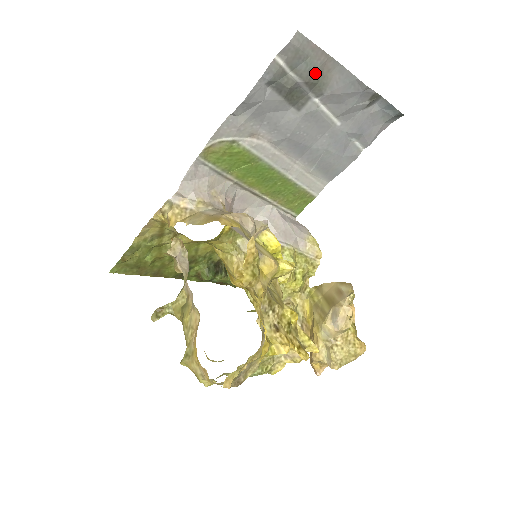
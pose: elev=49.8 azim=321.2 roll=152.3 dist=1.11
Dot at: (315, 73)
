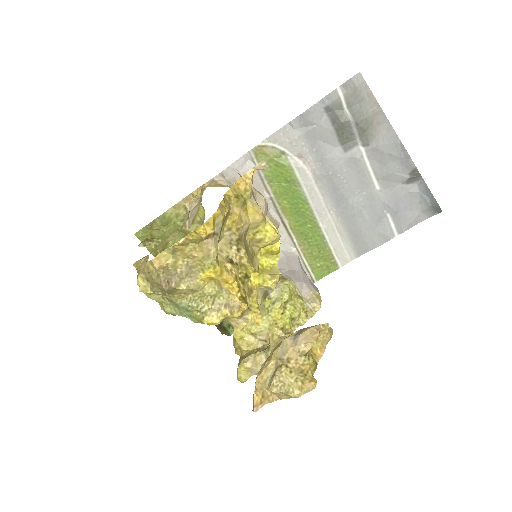
Dot at: (366, 119)
